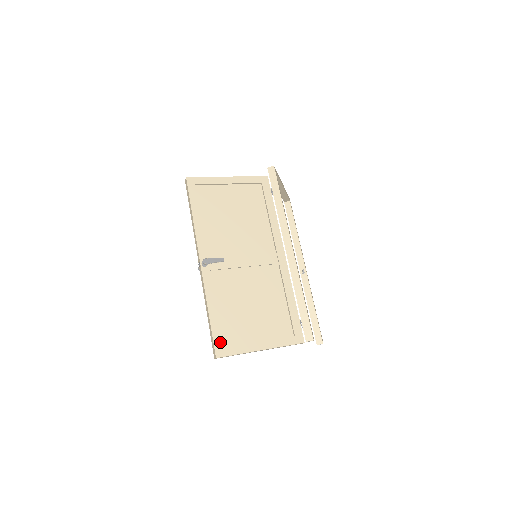
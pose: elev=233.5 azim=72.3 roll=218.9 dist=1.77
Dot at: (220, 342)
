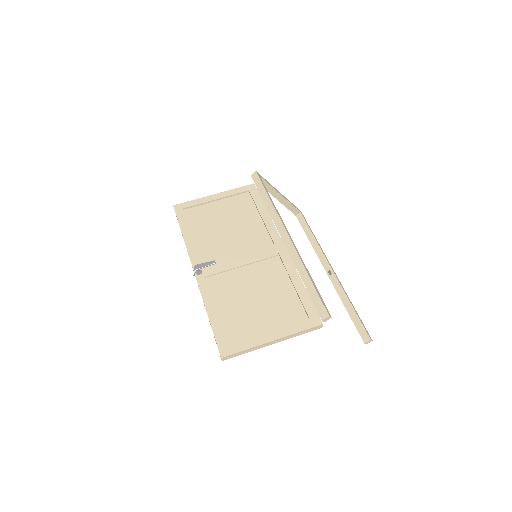
Dot at: (224, 341)
